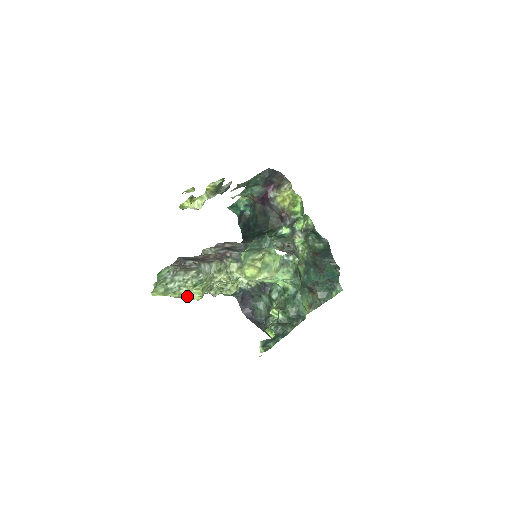
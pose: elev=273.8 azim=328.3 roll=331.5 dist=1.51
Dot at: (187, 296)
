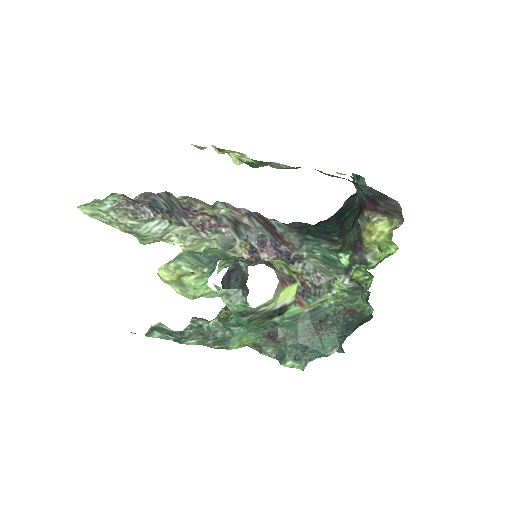
Dot at: occluded
